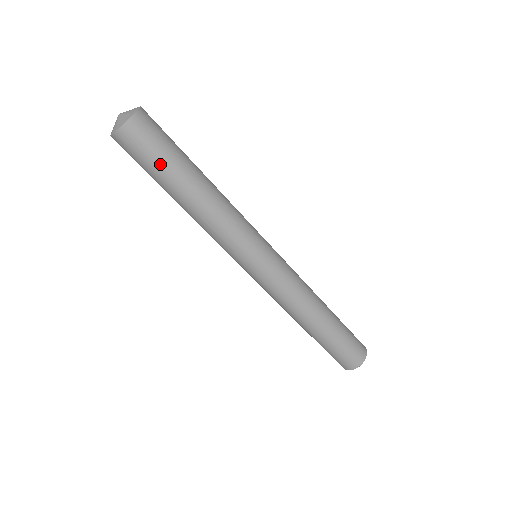
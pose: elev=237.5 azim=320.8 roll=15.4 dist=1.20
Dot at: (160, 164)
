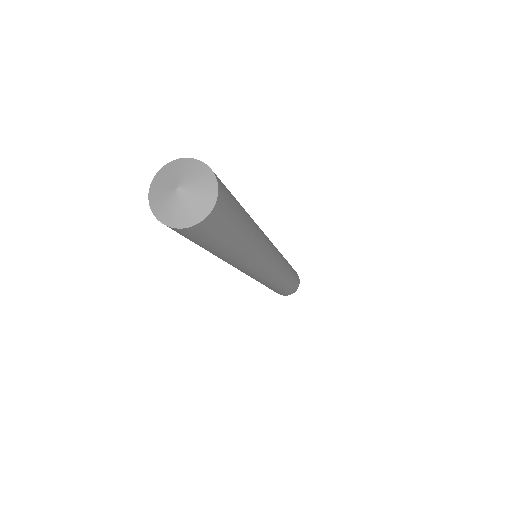
Dot at: (199, 245)
